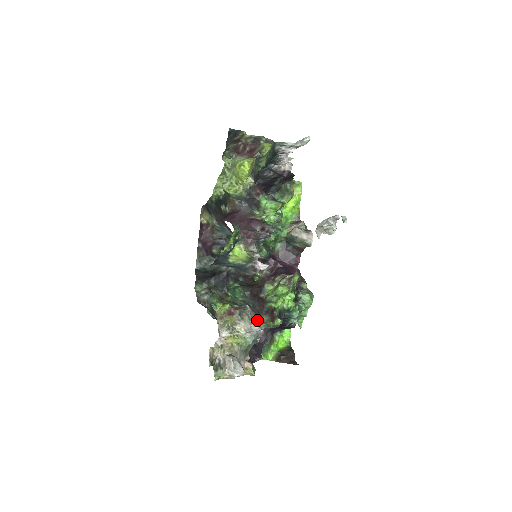
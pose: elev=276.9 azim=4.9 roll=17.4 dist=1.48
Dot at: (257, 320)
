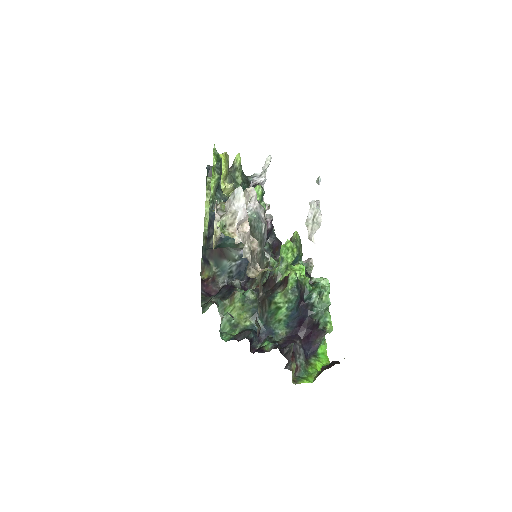
Dot at: occluded
